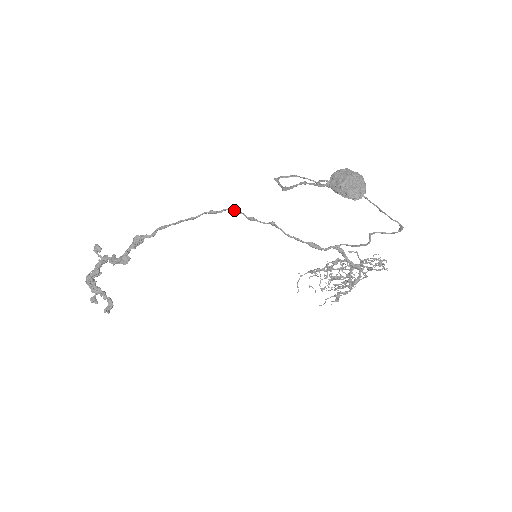
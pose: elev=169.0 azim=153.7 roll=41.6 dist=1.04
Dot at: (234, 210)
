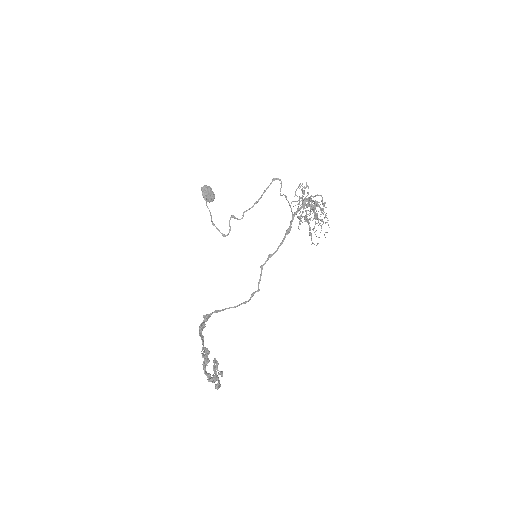
Dot at: (259, 281)
